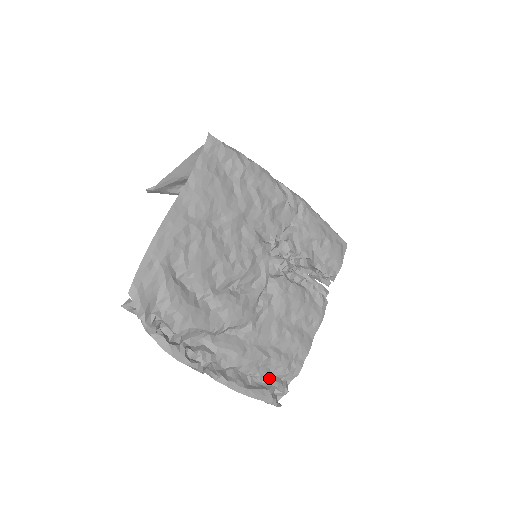
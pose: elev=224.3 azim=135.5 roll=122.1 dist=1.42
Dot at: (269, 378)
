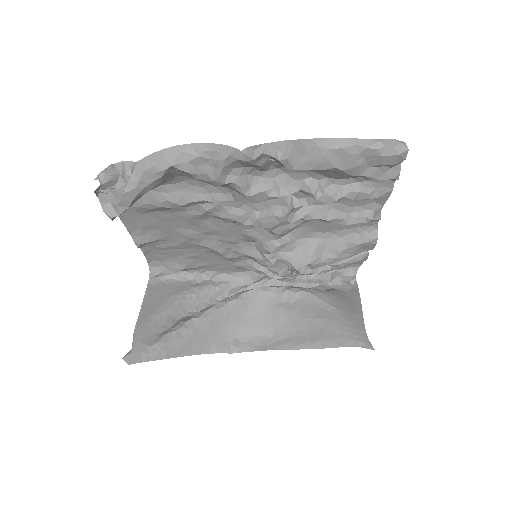
Dot at: occluded
